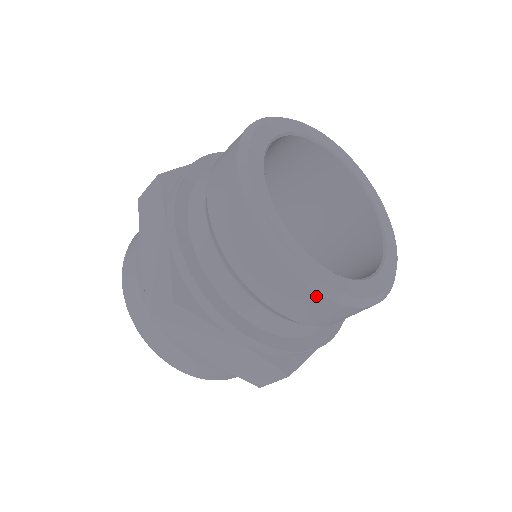
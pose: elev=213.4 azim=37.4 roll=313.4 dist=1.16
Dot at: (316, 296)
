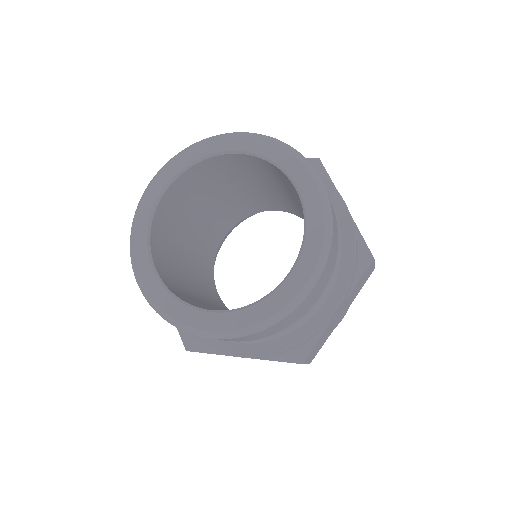
Dot at: (225, 339)
